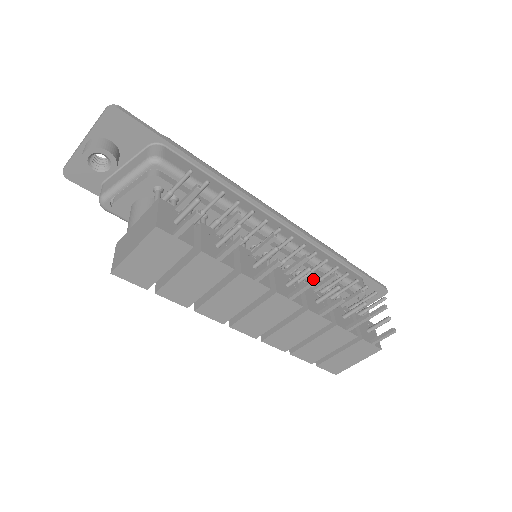
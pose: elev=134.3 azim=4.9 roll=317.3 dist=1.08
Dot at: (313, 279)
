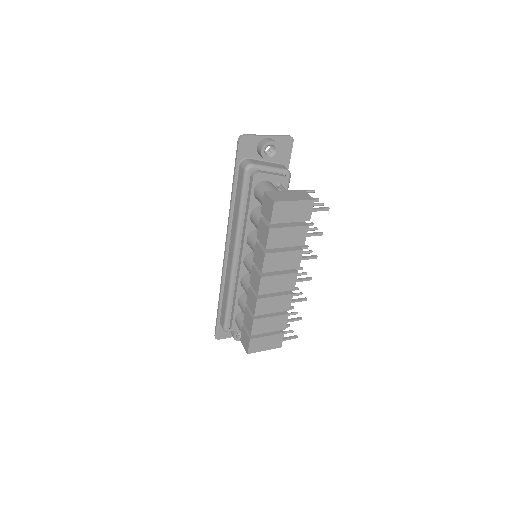
Dot at: occluded
